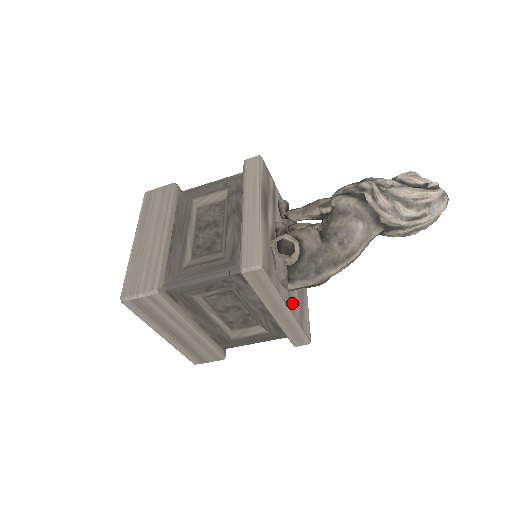
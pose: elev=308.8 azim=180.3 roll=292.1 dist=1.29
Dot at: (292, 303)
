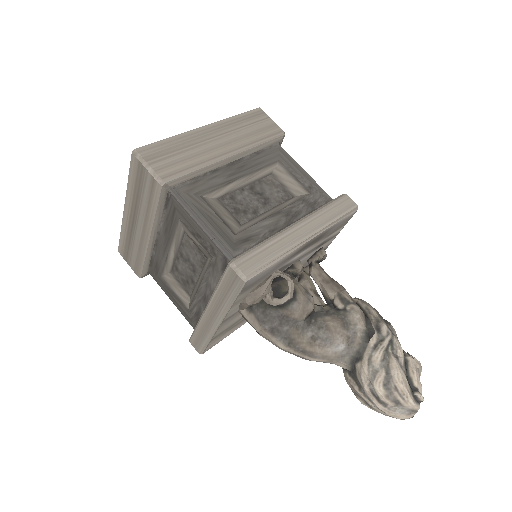
Dot at: (229, 321)
